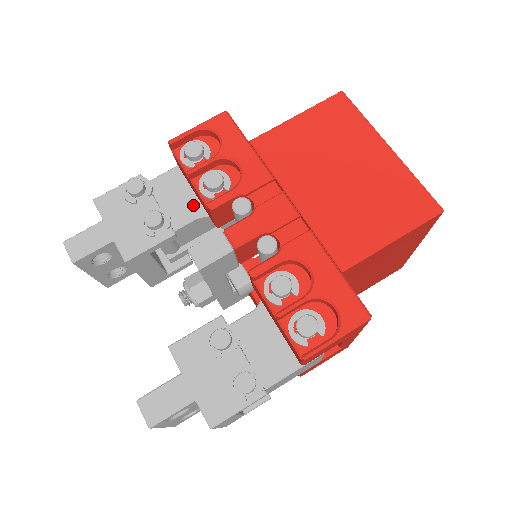
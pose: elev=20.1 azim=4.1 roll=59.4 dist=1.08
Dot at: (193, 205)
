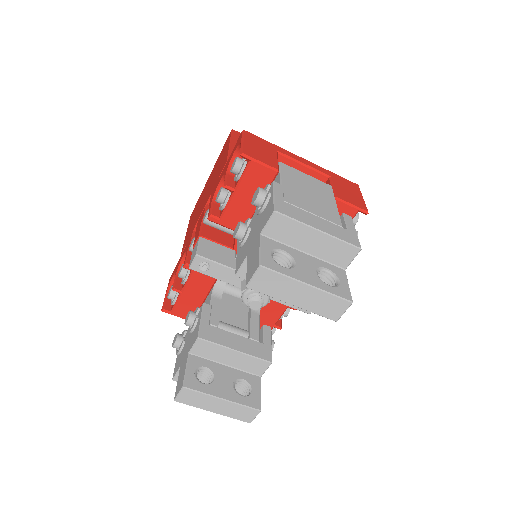
Dot at: (207, 302)
